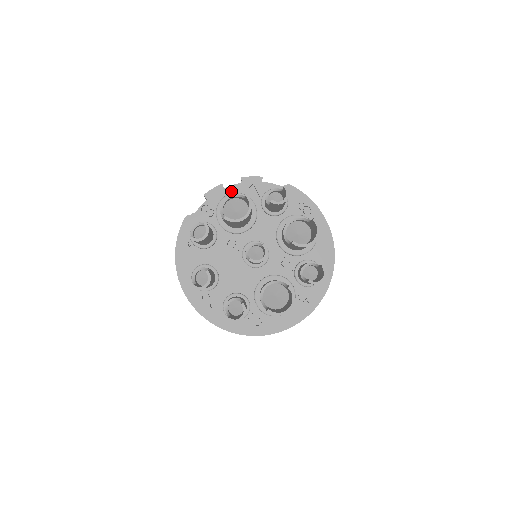
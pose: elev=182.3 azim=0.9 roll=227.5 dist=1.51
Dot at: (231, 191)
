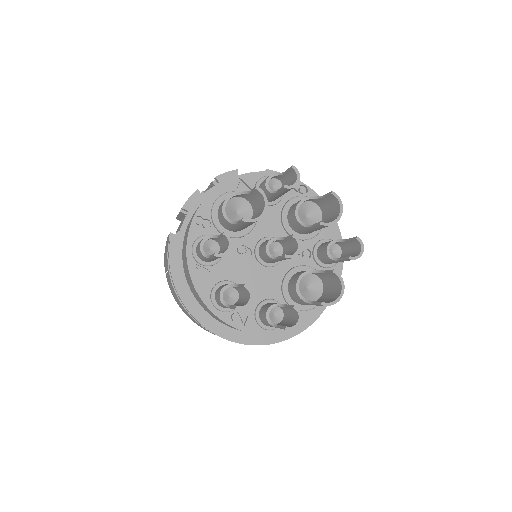
Dot at: (220, 193)
